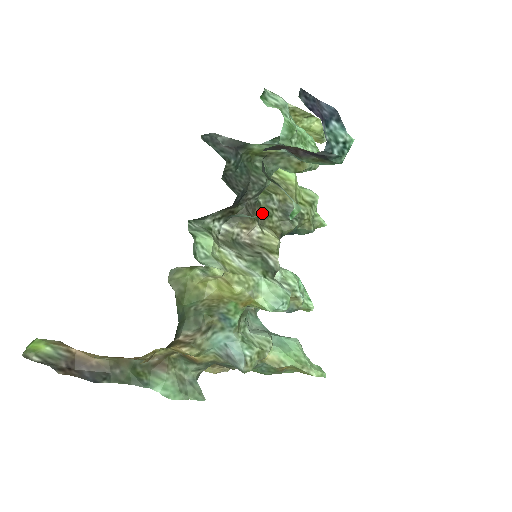
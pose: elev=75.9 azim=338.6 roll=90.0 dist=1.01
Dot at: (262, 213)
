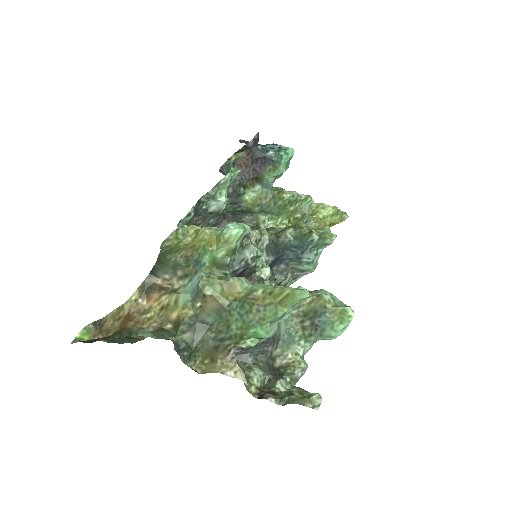
Dot at: occluded
